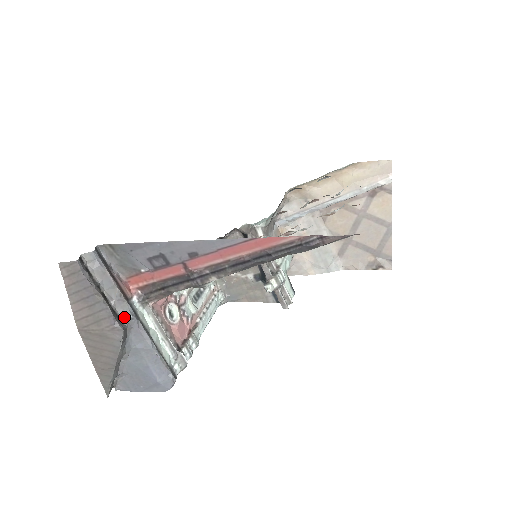
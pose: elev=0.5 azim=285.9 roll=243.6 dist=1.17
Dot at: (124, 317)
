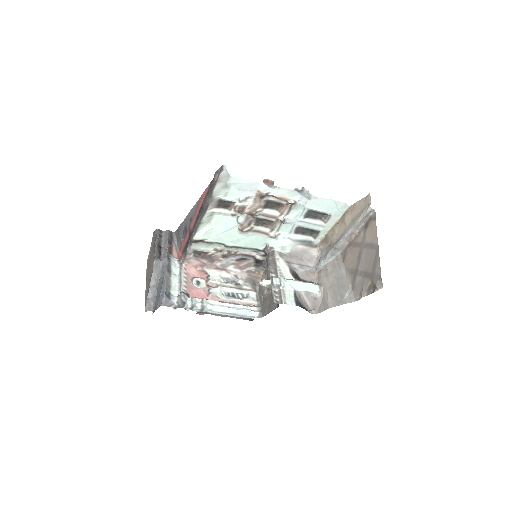
Dot at: (163, 259)
